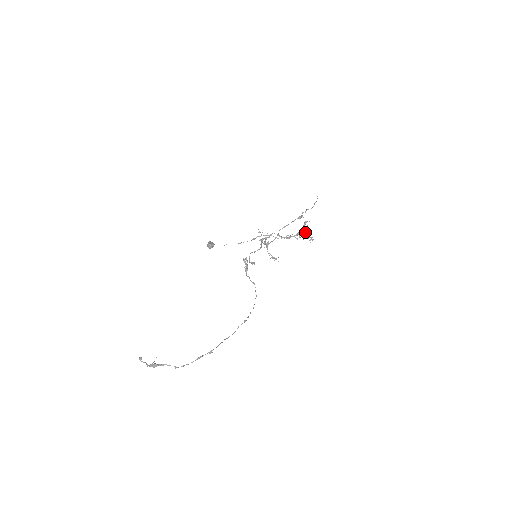
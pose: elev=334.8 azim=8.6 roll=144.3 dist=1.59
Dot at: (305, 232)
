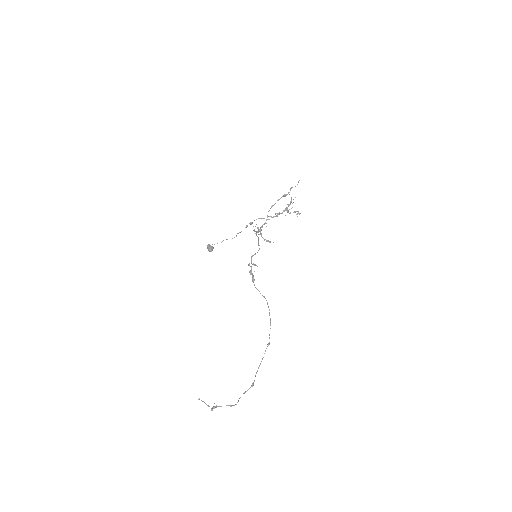
Dot at: (292, 207)
